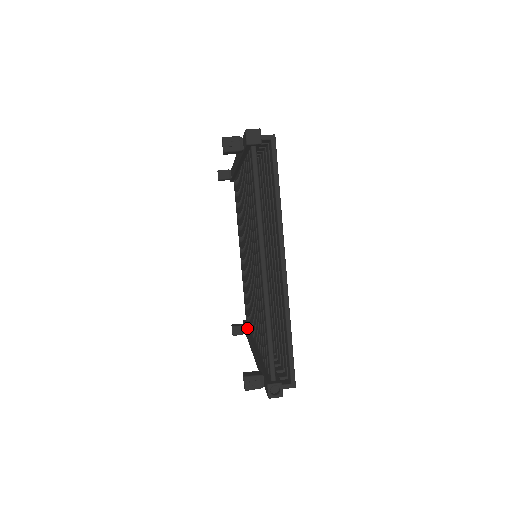
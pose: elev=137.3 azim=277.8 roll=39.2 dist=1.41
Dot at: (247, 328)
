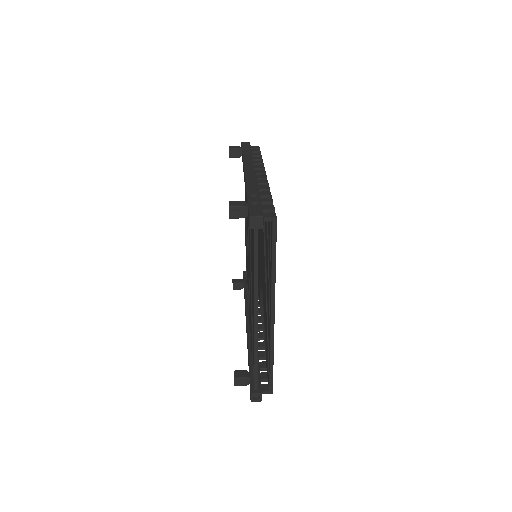
Dot at: (245, 289)
